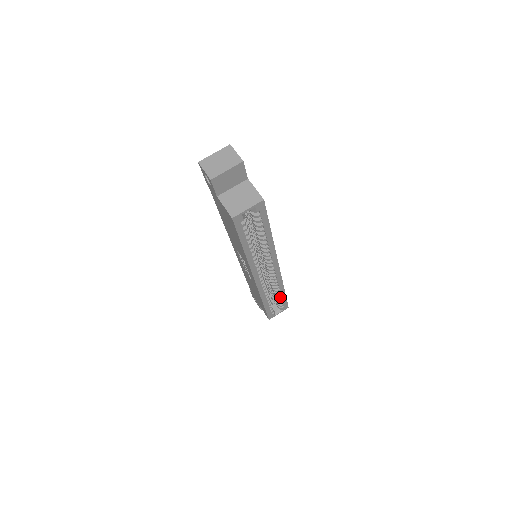
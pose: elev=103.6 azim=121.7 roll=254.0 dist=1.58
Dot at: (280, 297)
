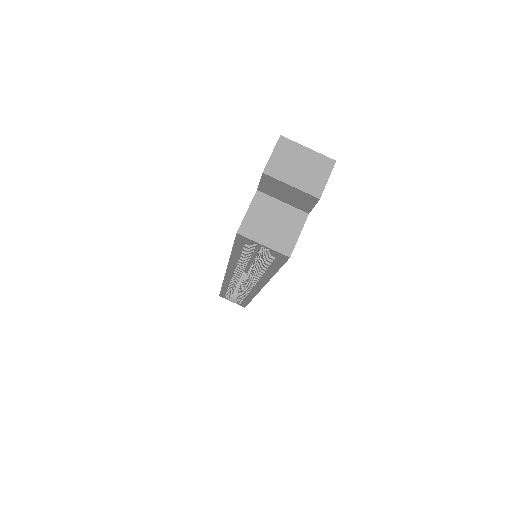
Dot at: occluded
